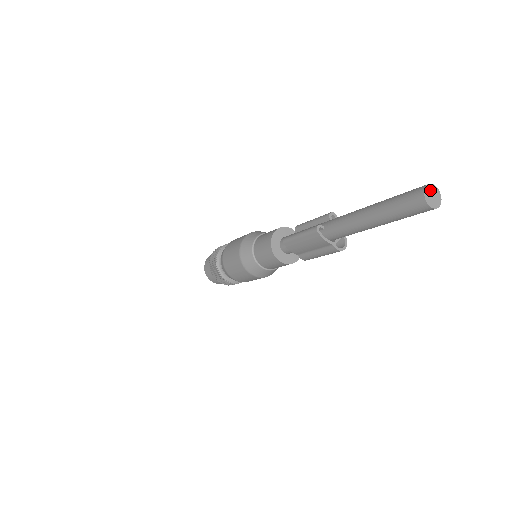
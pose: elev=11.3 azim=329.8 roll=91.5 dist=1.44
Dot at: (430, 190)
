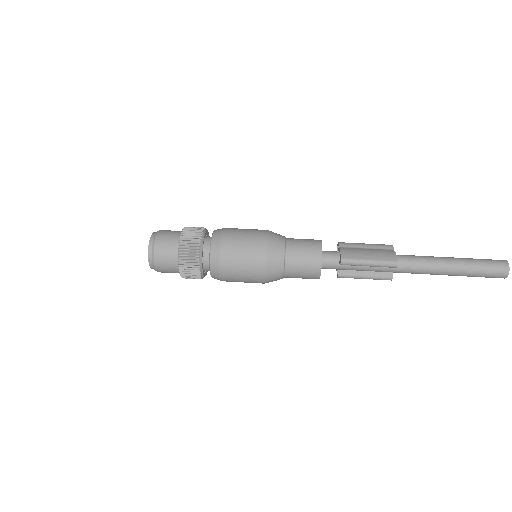
Dot at: (507, 272)
